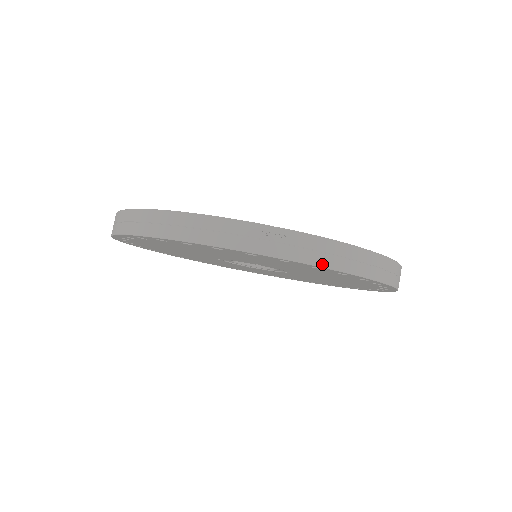
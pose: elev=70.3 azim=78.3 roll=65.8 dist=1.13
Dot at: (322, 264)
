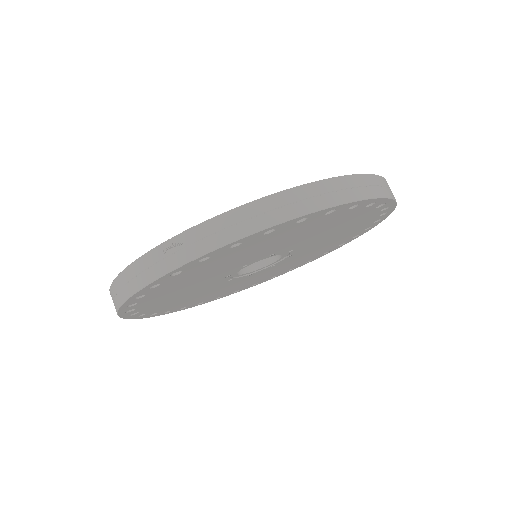
Dot at: (228, 241)
